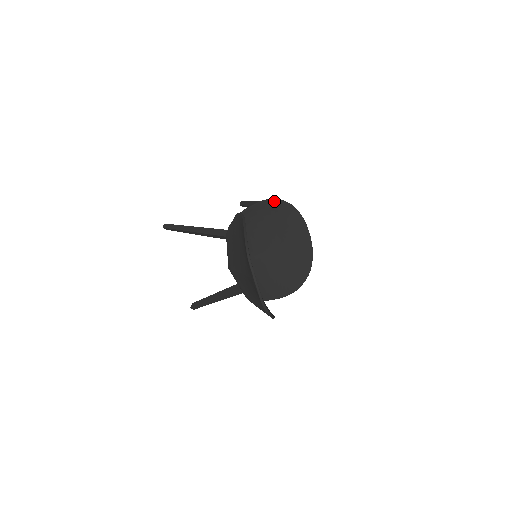
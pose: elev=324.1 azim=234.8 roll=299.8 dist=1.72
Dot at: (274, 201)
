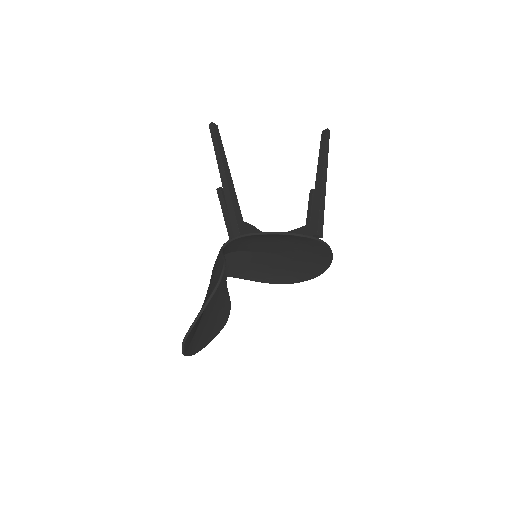
Dot at: (301, 237)
